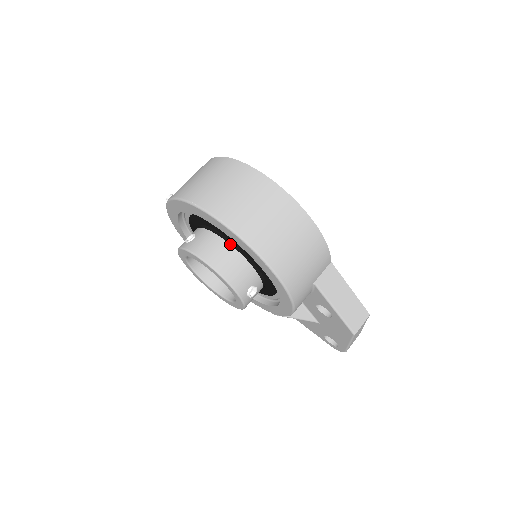
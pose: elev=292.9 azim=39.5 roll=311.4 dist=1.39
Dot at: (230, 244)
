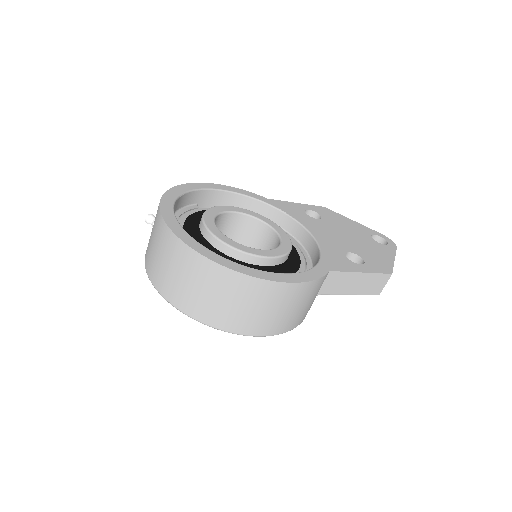
Dot at: occluded
